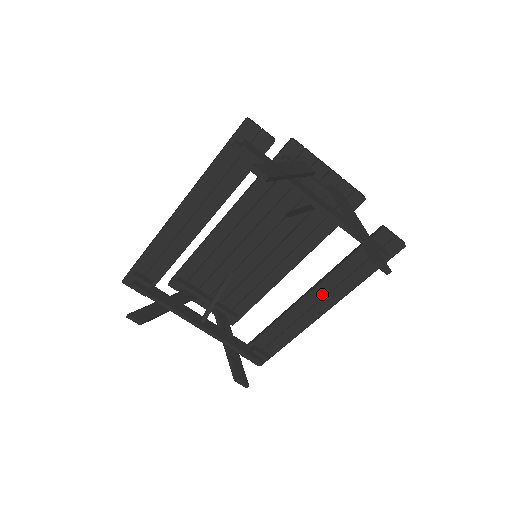
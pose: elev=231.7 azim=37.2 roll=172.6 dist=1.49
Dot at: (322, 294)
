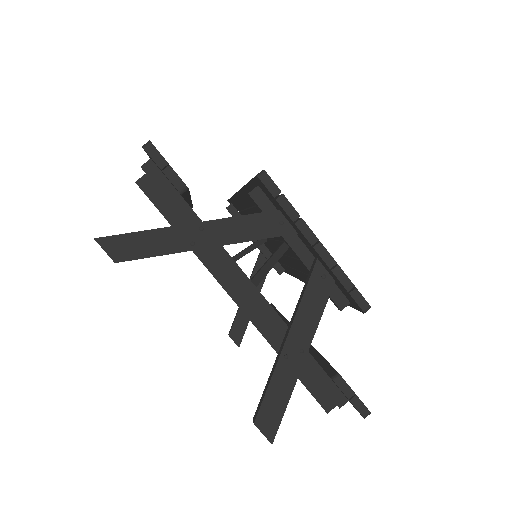
Dot at: occluded
